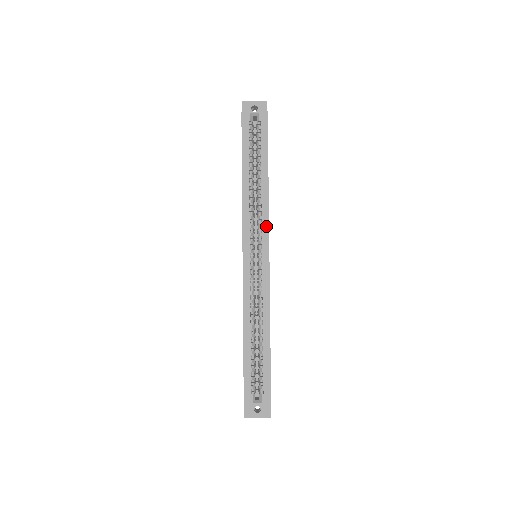
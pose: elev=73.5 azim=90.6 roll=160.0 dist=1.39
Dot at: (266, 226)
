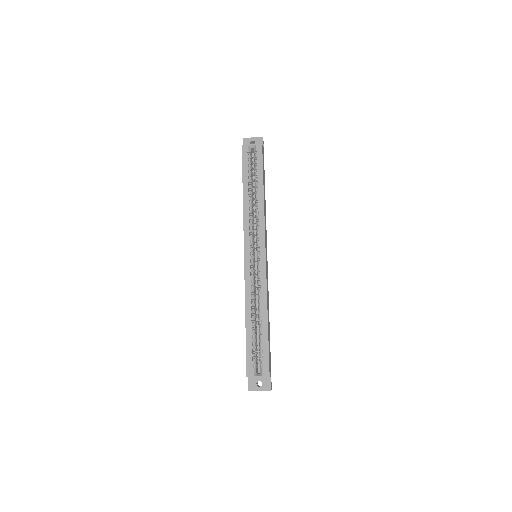
Dot at: (262, 230)
